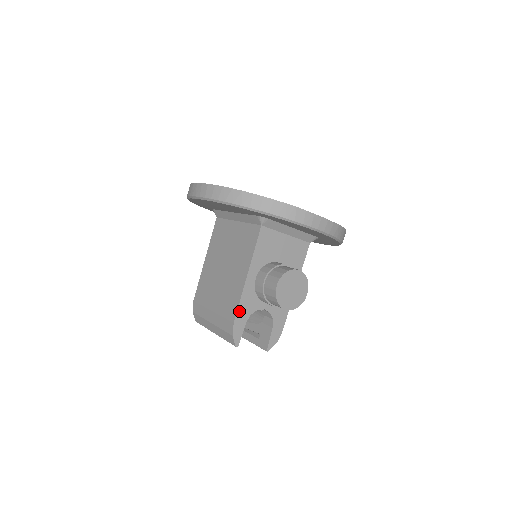
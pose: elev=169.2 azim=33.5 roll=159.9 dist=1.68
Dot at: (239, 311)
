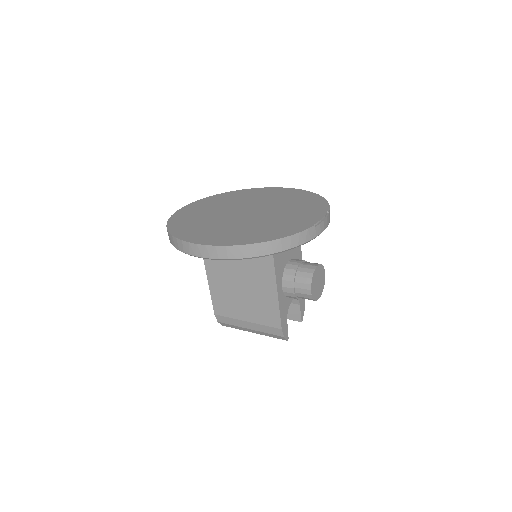
Dot at: (281, 319)
